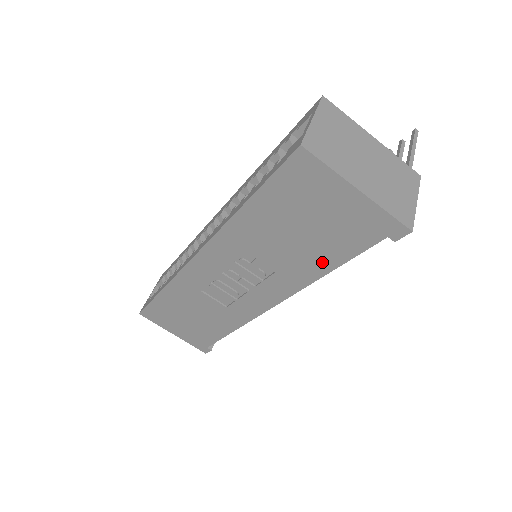
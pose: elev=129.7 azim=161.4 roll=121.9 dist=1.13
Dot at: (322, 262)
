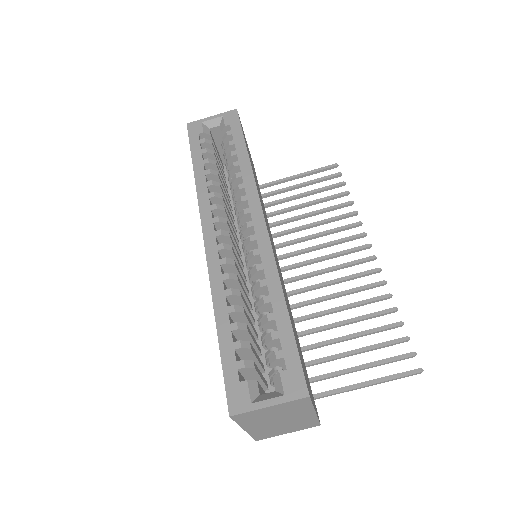
Dot at: occluded
